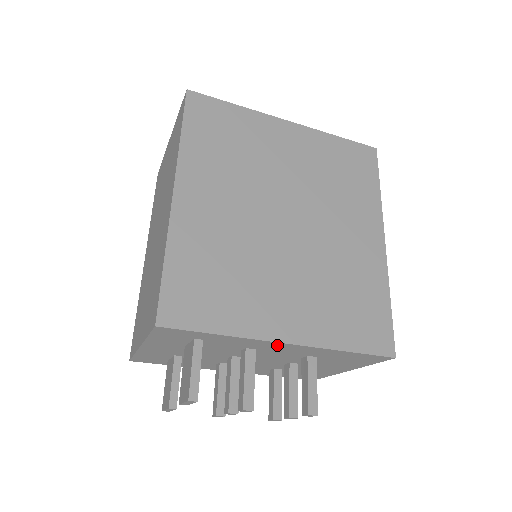
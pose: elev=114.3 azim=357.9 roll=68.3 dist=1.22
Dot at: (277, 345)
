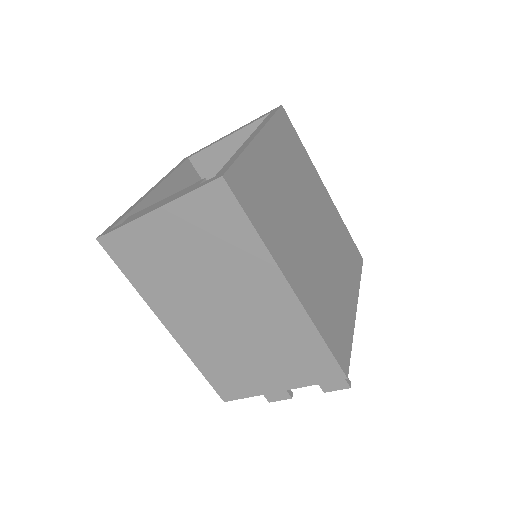
Dot at: occluded
